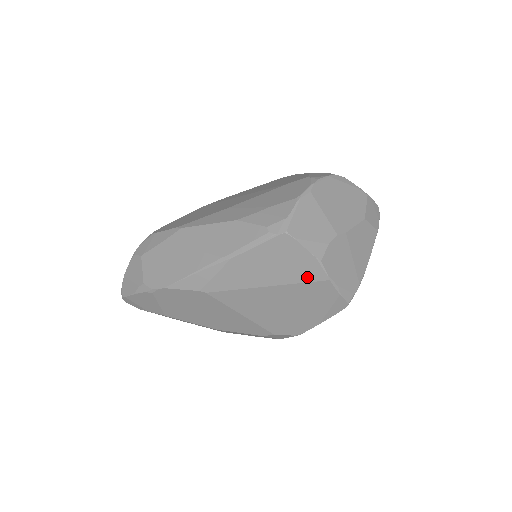
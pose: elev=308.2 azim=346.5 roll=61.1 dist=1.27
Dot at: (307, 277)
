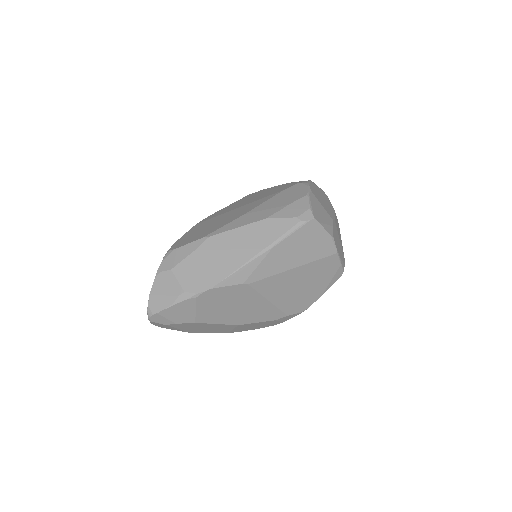
Dot at: (323, 254)
